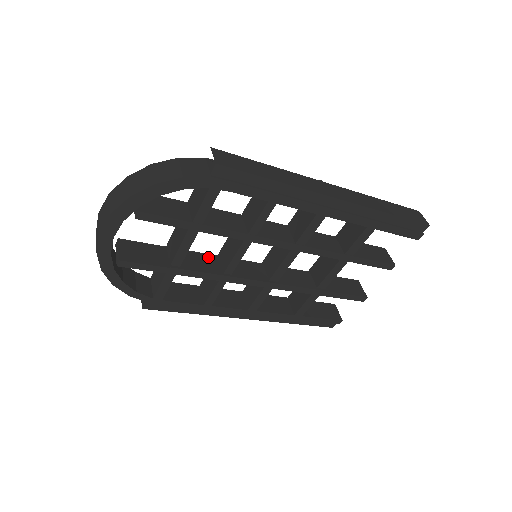
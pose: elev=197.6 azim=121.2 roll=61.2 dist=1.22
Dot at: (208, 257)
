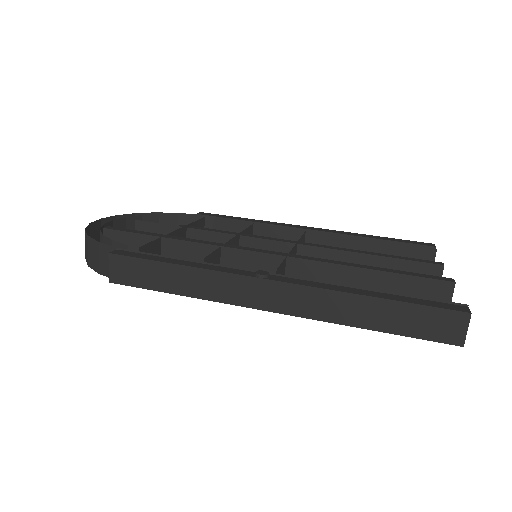
Dot at: (218, 237)
